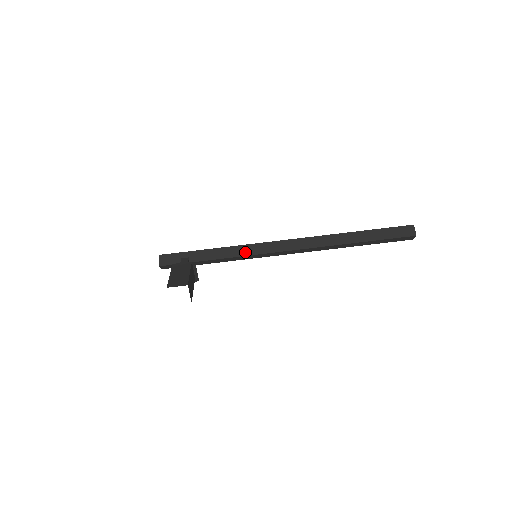
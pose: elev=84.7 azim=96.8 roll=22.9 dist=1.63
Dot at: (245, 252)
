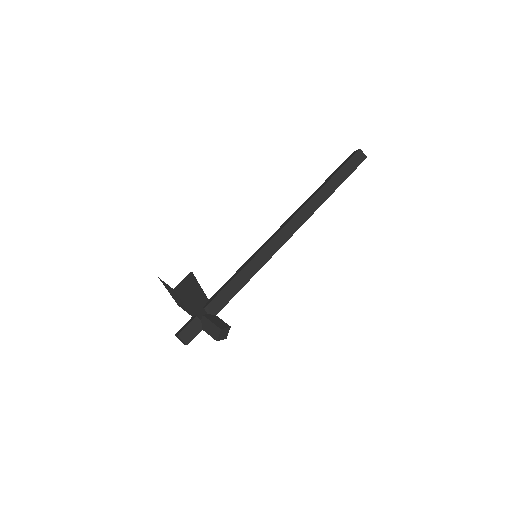
Dot at: (246, 264)
